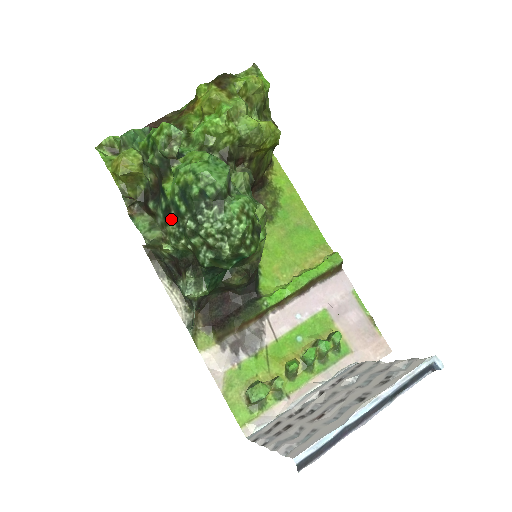
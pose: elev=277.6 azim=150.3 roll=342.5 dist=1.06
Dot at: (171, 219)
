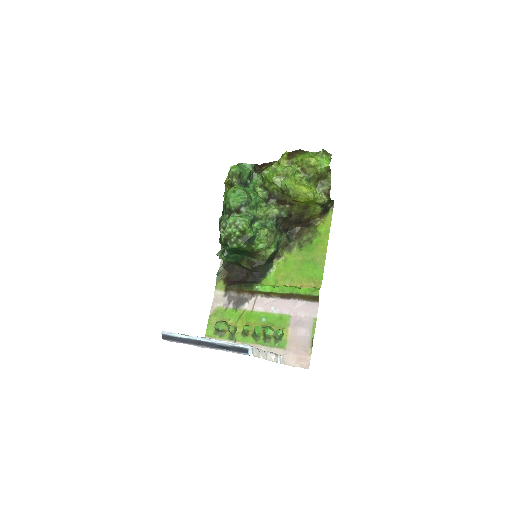
Dot at: occluded
